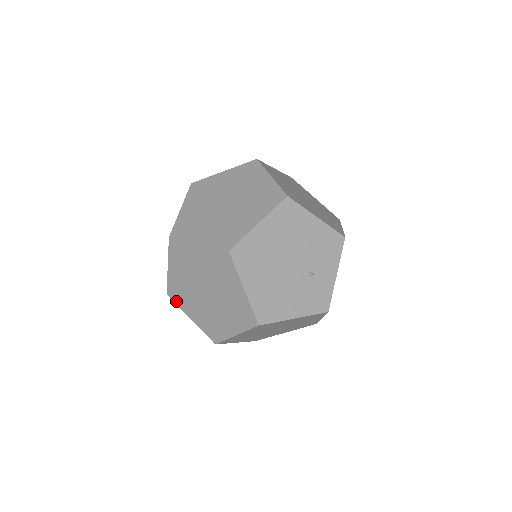
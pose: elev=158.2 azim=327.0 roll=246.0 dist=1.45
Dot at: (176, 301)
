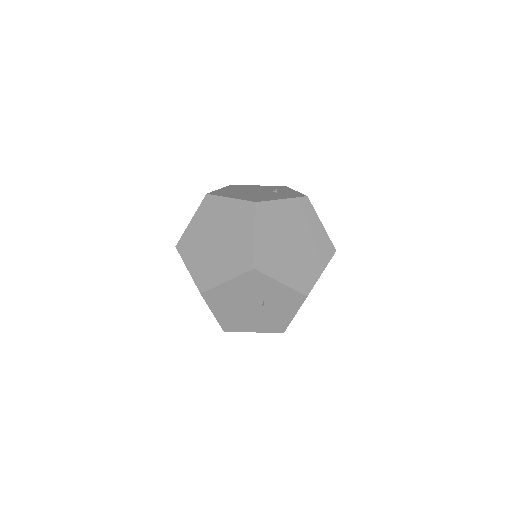
Dot at: (209, 286)
